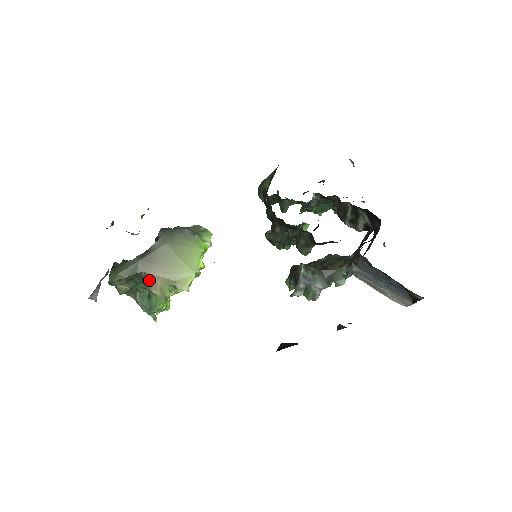
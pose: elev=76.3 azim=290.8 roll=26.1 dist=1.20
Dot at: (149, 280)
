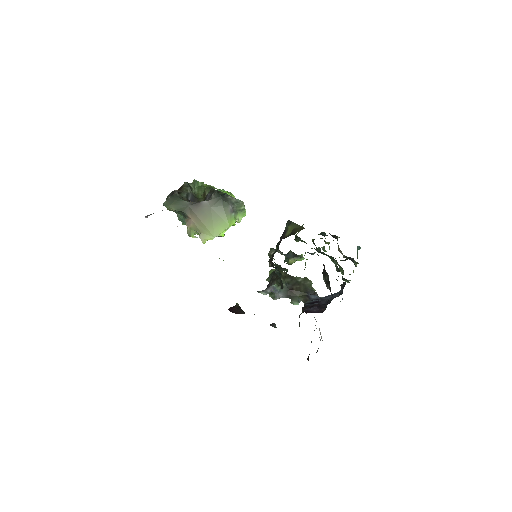
Dot at: (188, 218)
